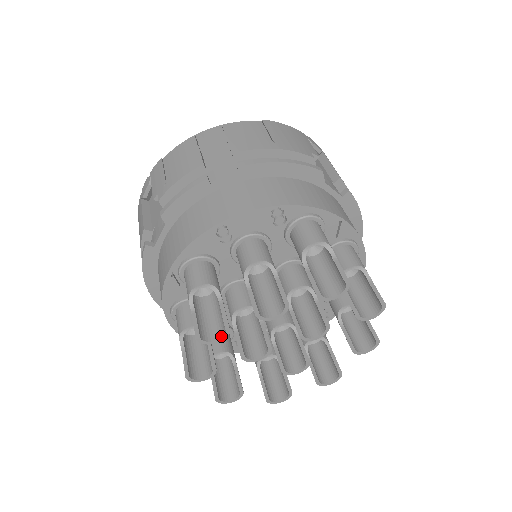
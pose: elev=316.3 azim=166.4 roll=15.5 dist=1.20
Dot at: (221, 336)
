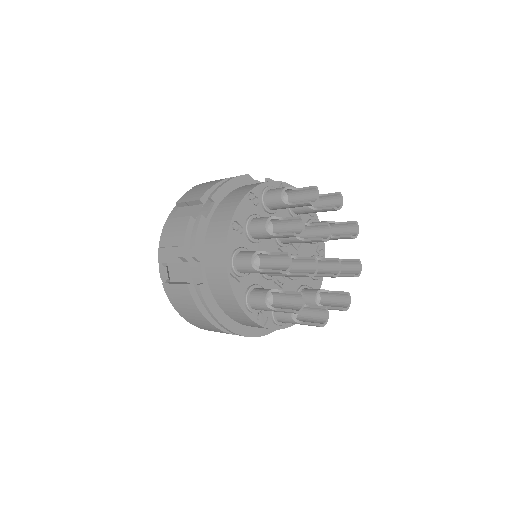
Dot at: (289, 263)
